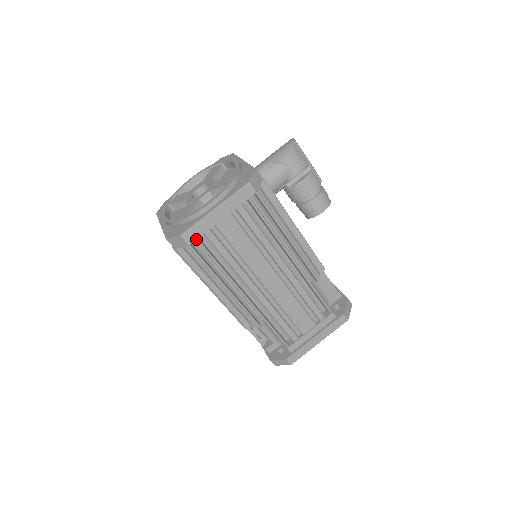
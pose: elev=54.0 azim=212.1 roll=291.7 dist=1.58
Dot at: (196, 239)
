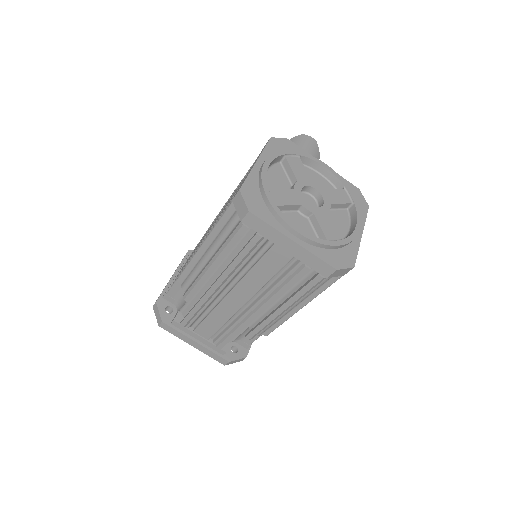
Dot at: occluded
